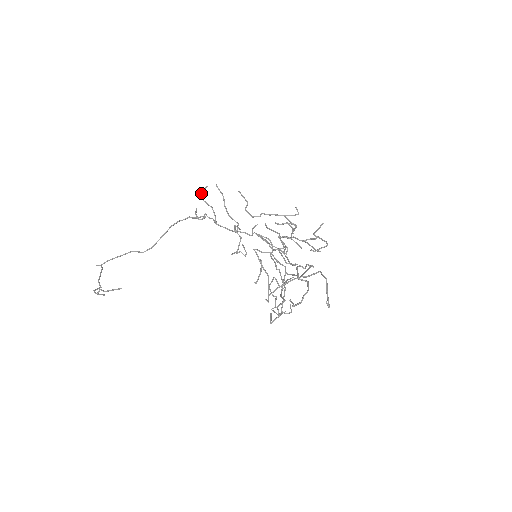
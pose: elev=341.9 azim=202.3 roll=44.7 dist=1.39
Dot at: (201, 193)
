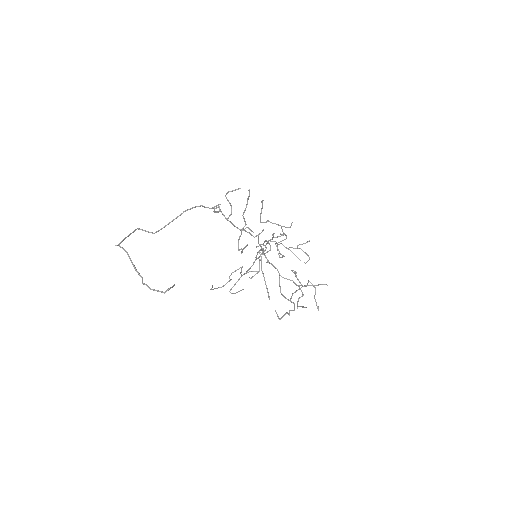
Dot at: (231, 191)
